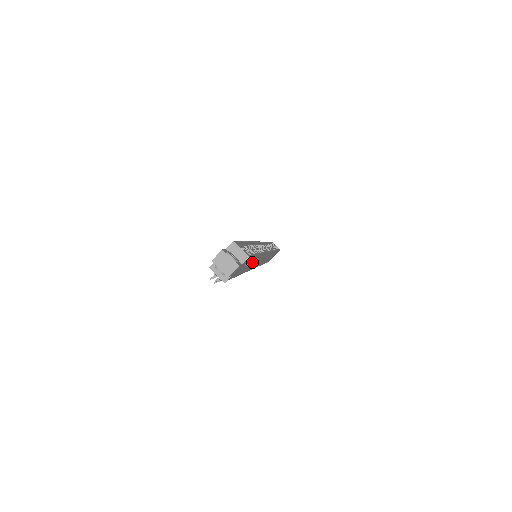
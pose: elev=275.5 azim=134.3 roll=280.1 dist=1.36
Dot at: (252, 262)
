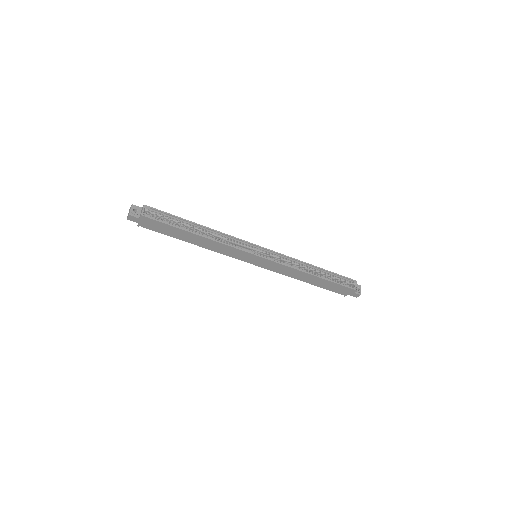
Dot at: (190, 237)
